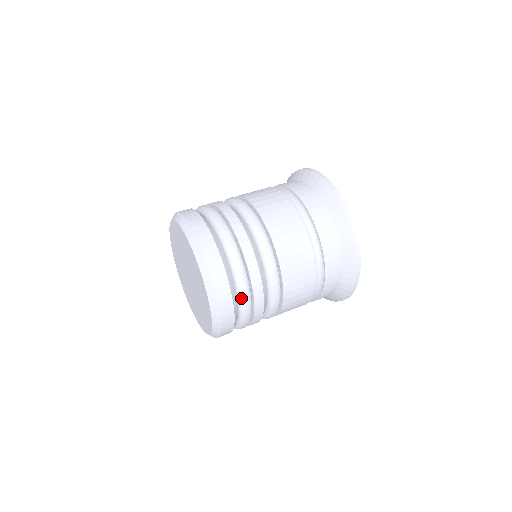
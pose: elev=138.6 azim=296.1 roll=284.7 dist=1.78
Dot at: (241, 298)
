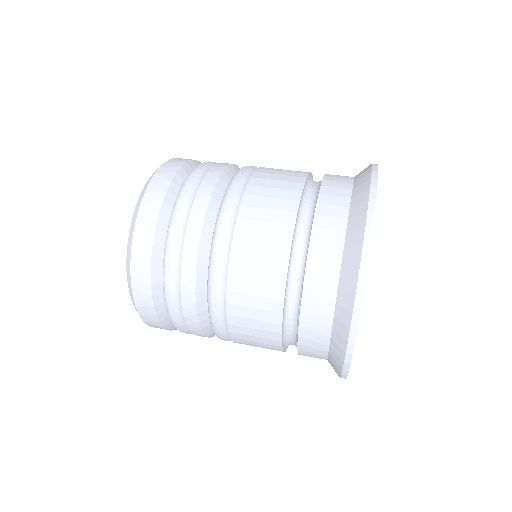
Dot at: (166, 248)
